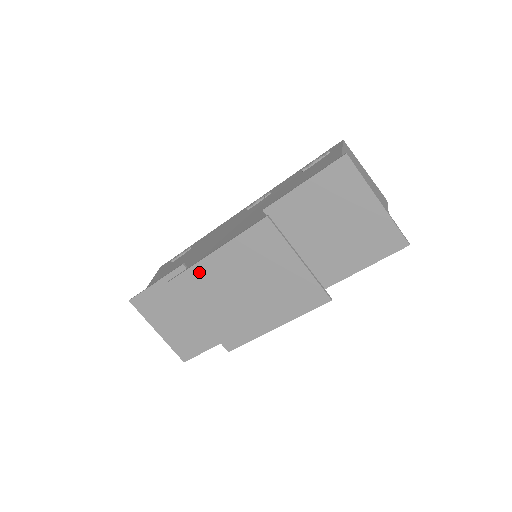
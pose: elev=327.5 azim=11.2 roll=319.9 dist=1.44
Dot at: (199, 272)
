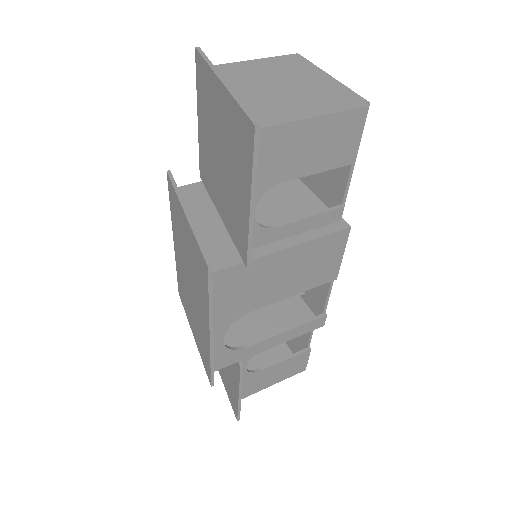
Dot at: (179, 272)
